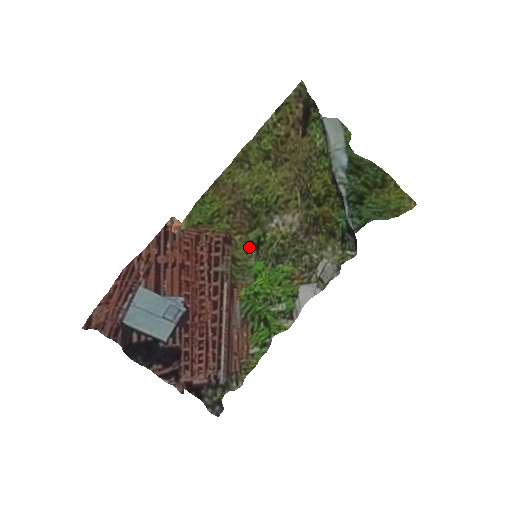
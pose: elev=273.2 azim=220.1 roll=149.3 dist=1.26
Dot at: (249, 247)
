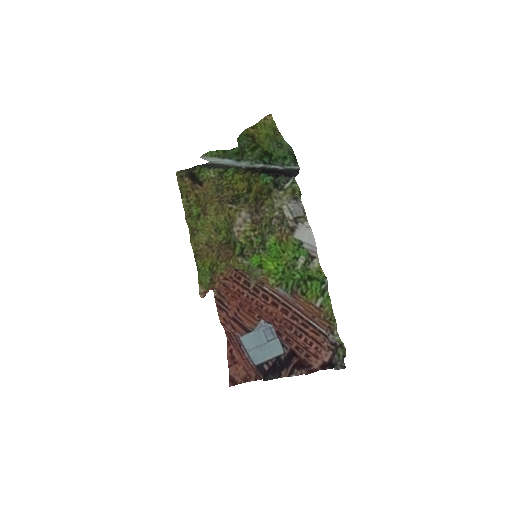
Dot at: (237, 259)
